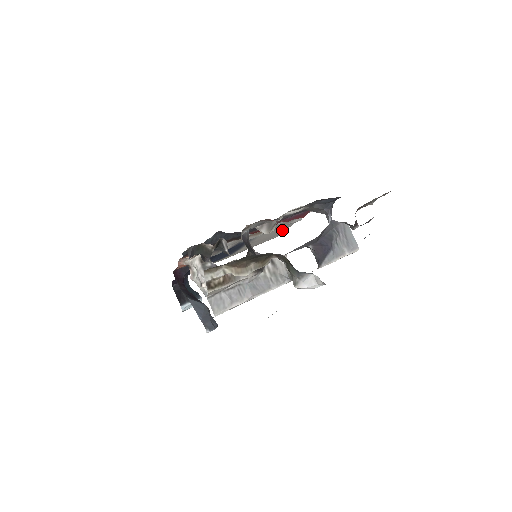
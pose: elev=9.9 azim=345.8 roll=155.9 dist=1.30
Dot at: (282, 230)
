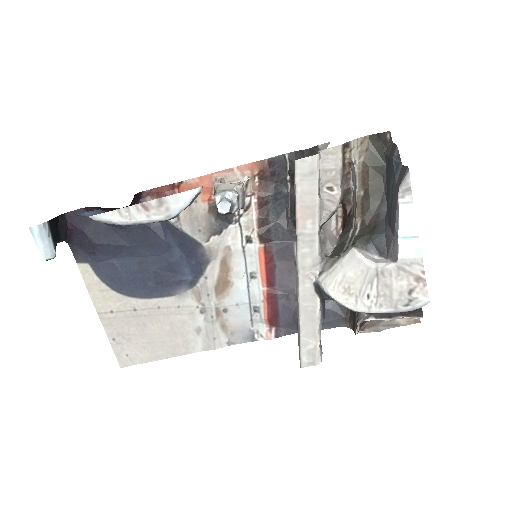
Dot at: (170, 348)
